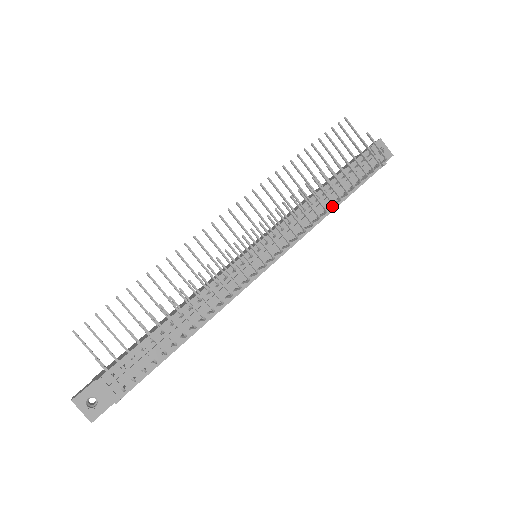
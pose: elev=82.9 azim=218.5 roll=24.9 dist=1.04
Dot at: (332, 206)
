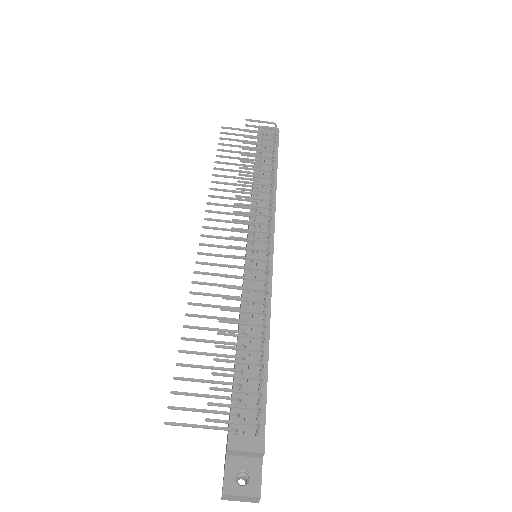
Dot at: (272, 174)
